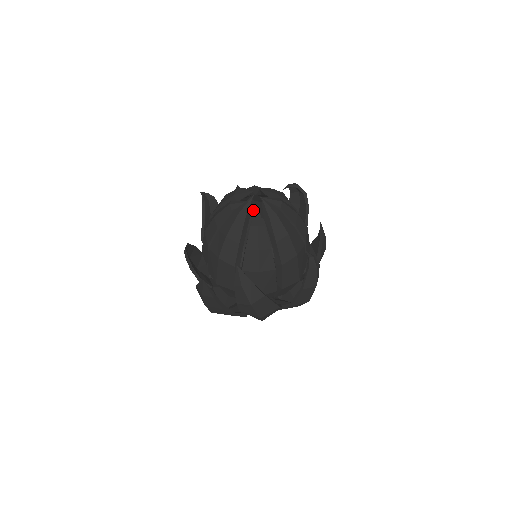
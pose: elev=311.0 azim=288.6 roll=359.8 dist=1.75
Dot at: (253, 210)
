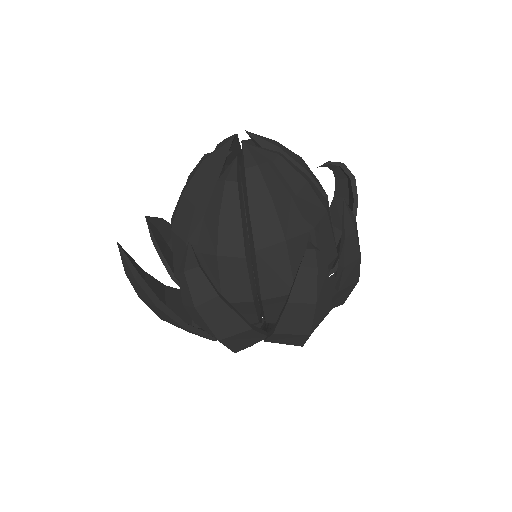
Dot at: occluded
